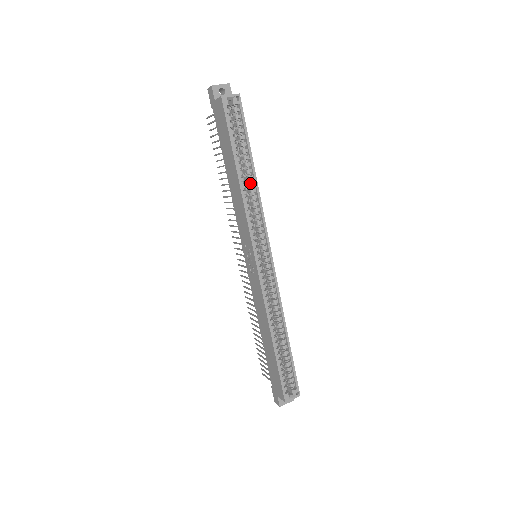
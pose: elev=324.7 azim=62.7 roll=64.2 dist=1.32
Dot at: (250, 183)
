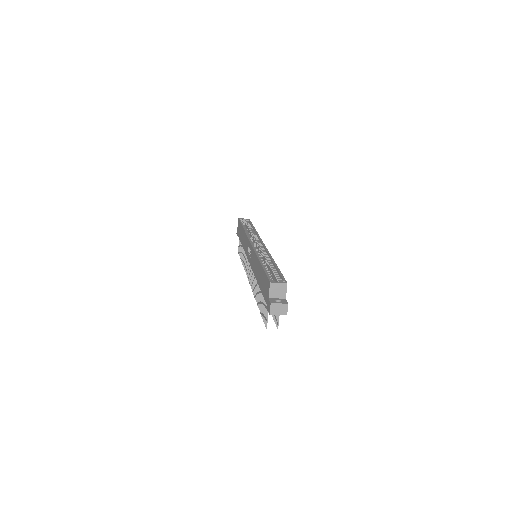
Dot at: (252, 232)
